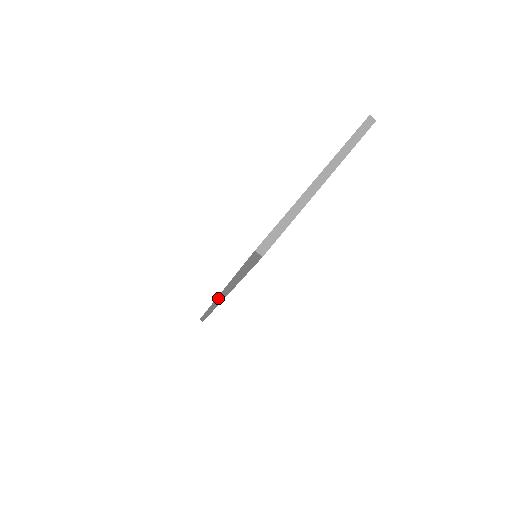
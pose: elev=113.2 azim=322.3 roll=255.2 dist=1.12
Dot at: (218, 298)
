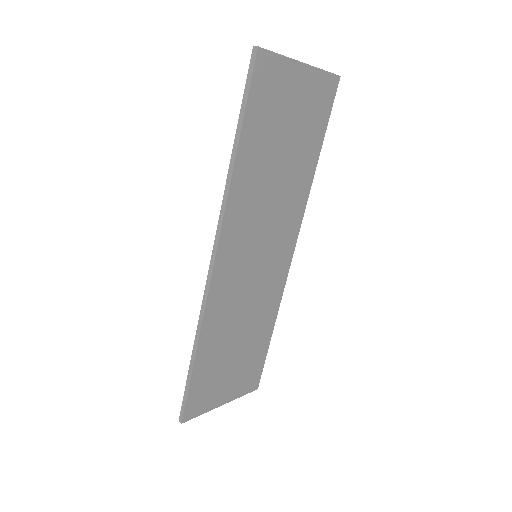
Dot at: (214, 248)
